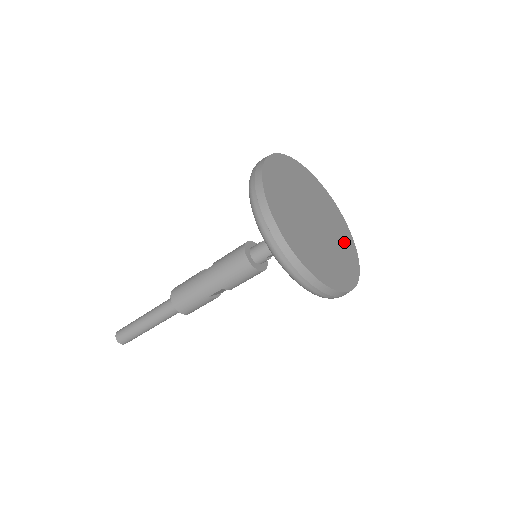
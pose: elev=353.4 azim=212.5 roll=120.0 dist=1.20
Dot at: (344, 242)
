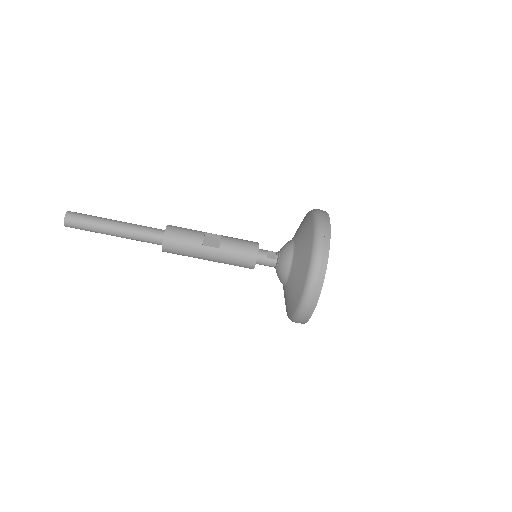
Dot at: occluded
